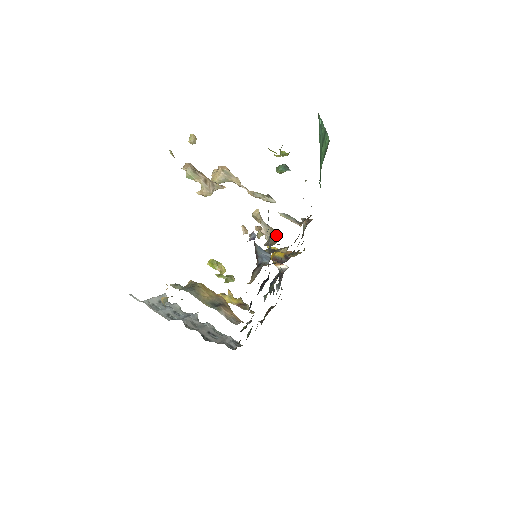
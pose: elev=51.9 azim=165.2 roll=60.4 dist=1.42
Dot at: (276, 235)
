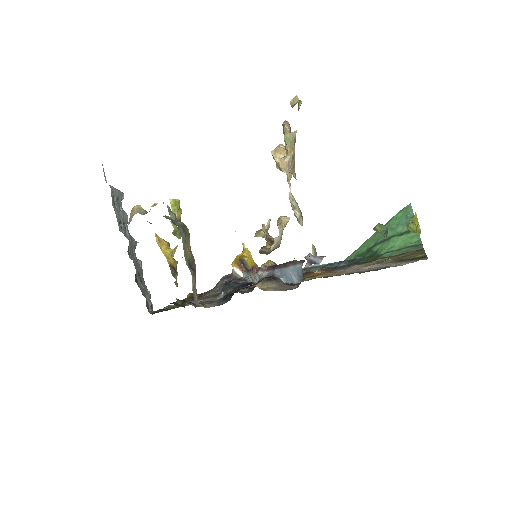
Dot at: occluded
